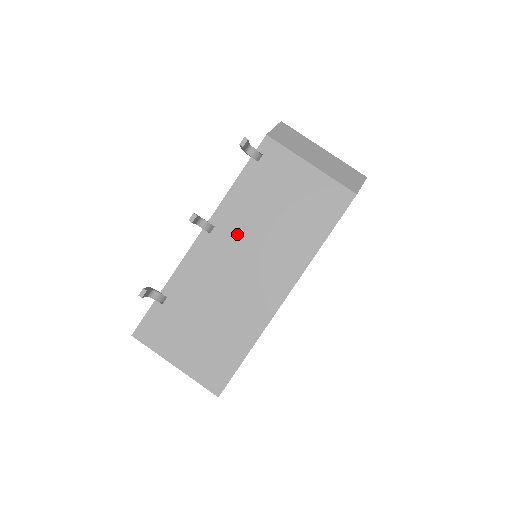
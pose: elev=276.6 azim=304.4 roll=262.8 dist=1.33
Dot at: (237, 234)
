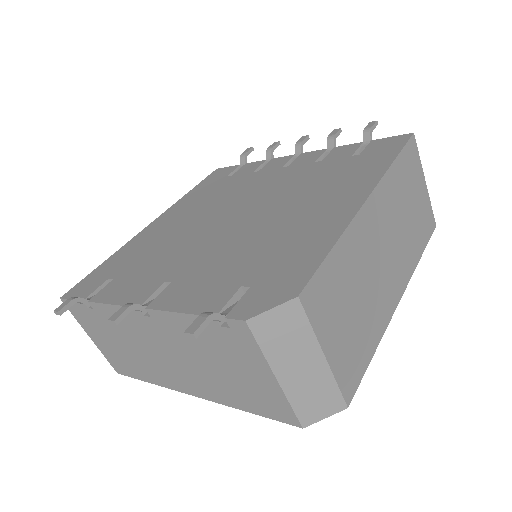
Dot at: (169, 339)
